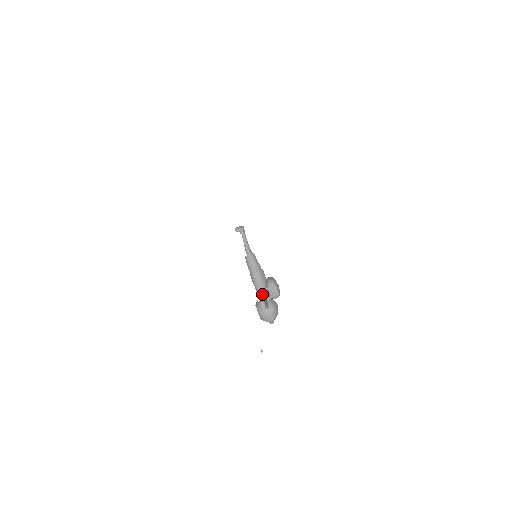
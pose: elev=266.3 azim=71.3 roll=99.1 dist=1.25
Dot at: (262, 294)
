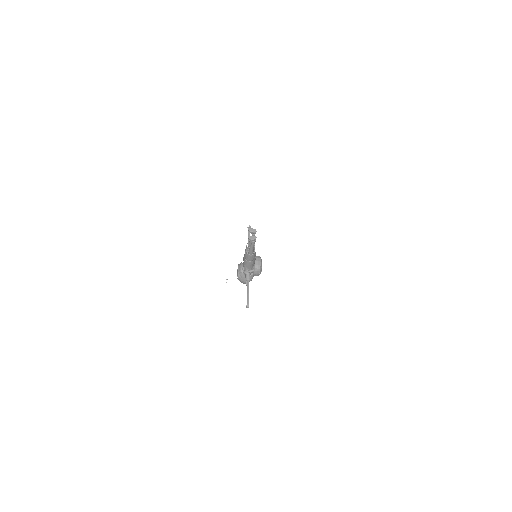
Dot at: (247, 276)
